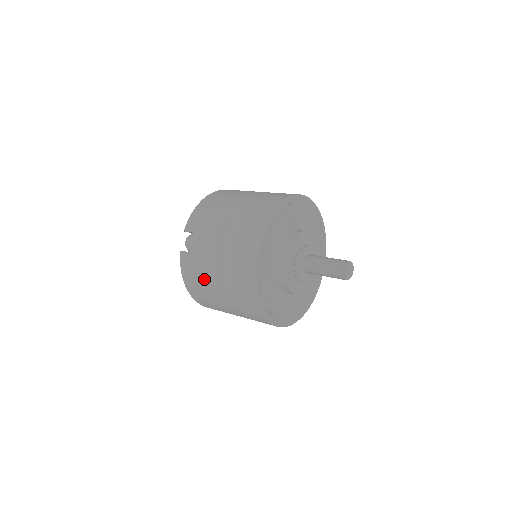
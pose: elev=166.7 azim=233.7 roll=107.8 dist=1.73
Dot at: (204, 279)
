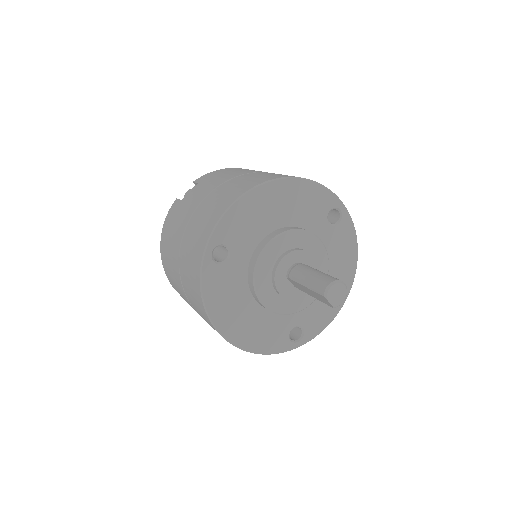
Dot at: occluded
